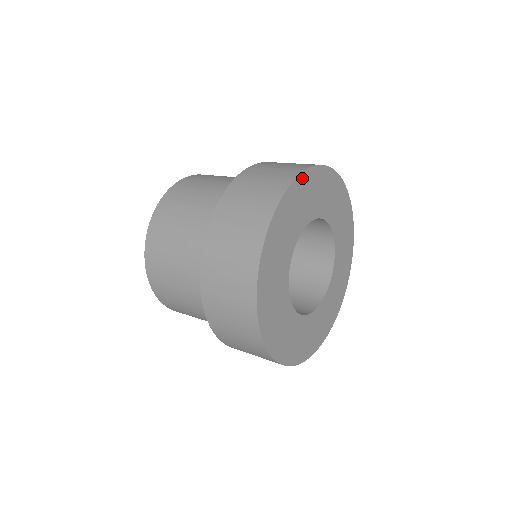
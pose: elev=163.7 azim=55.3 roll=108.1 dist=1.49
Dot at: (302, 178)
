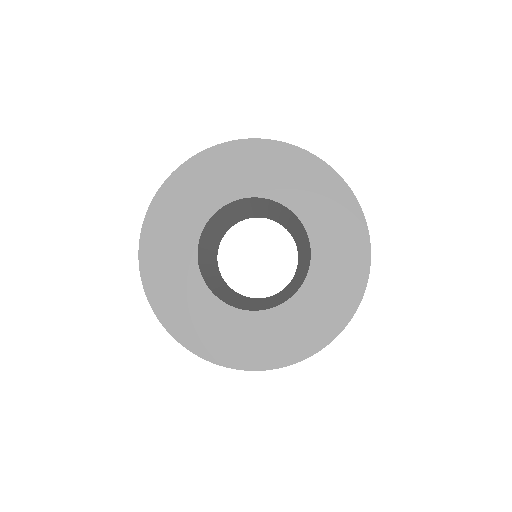
Dot at: (297, 153)
